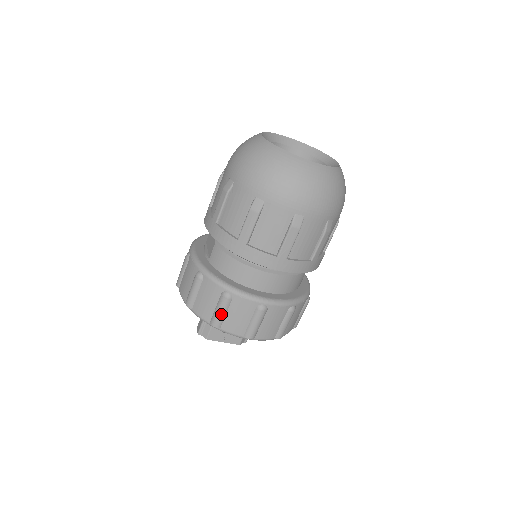
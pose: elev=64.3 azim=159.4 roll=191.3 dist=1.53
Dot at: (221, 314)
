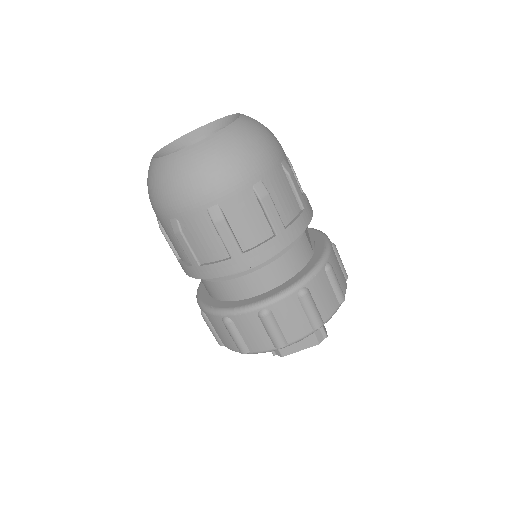
Dot at: (237, 340)
